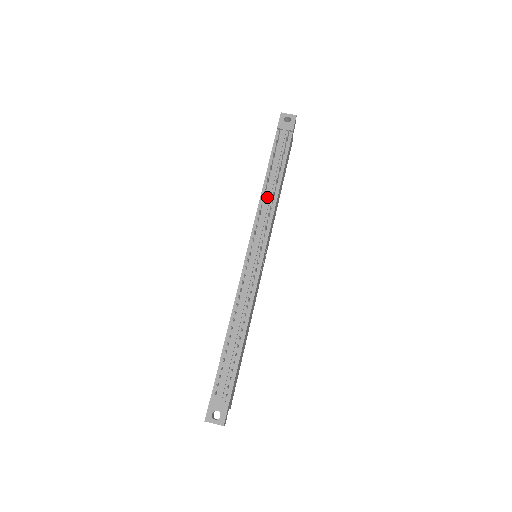
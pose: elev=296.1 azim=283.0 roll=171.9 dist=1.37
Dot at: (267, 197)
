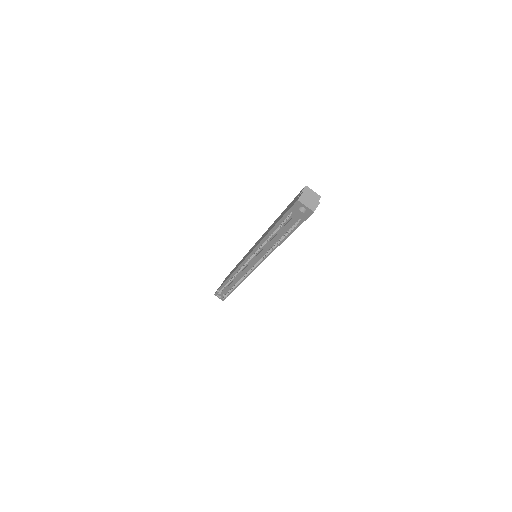
Dot at: (265, 247)
